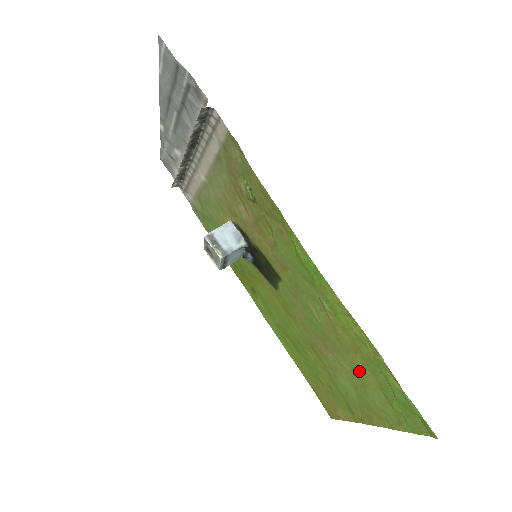
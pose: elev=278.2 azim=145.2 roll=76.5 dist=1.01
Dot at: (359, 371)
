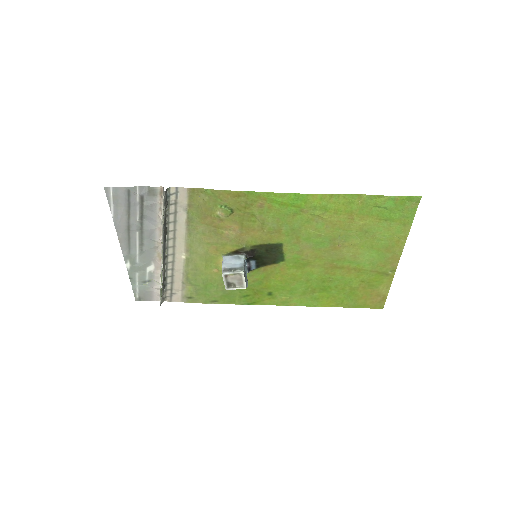
Dot at: (364, 229)
